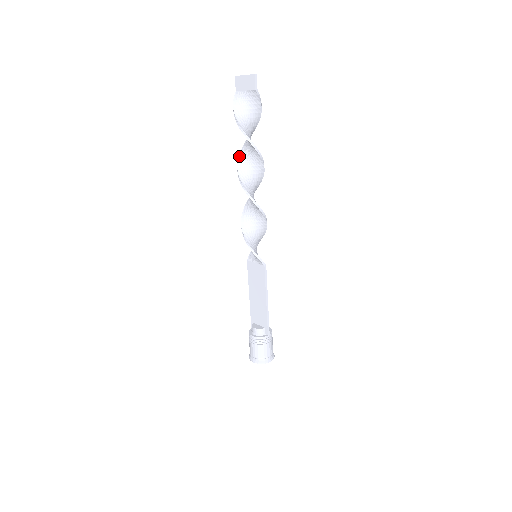
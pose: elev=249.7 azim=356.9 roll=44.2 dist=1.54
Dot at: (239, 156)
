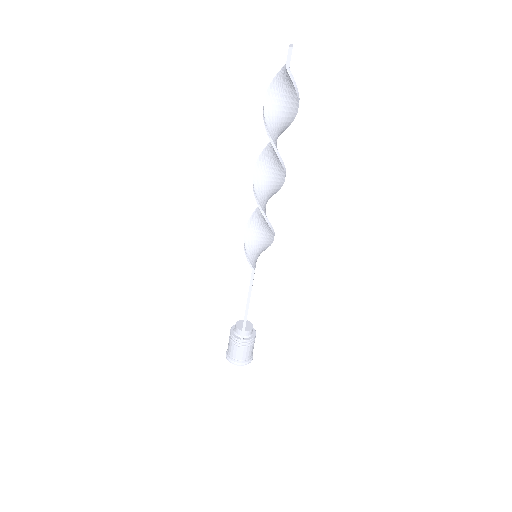
Dot at: occluded
